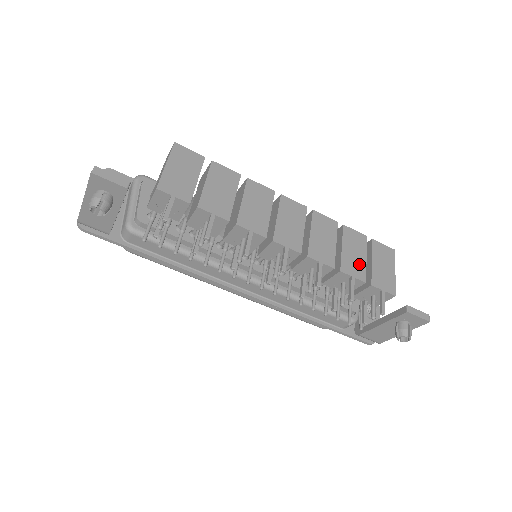
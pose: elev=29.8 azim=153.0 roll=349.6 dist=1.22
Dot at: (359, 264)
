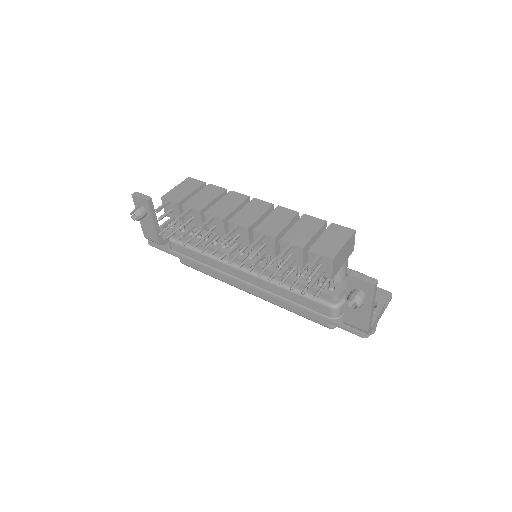
Dot at: (304, 237)
